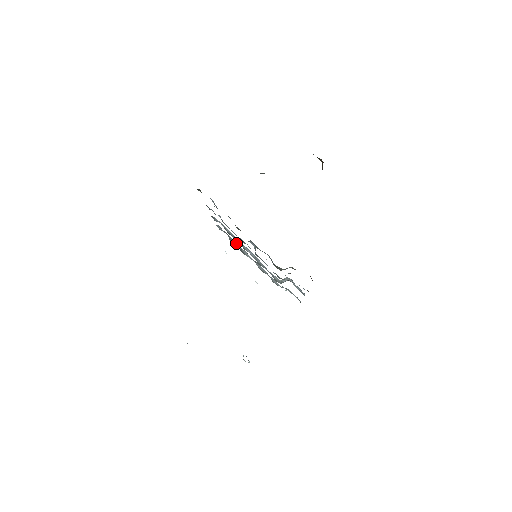
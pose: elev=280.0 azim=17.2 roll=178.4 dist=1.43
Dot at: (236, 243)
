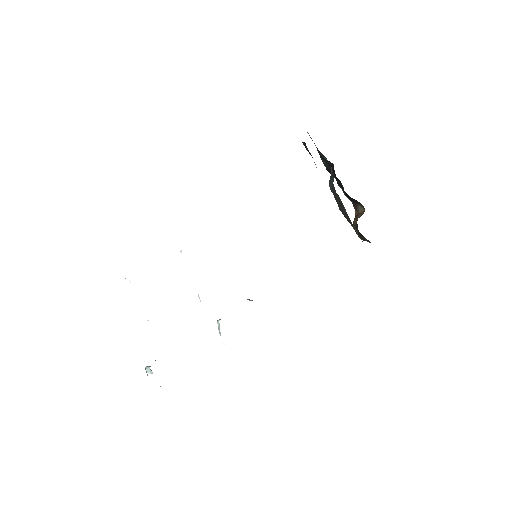
Dot at: occluded
